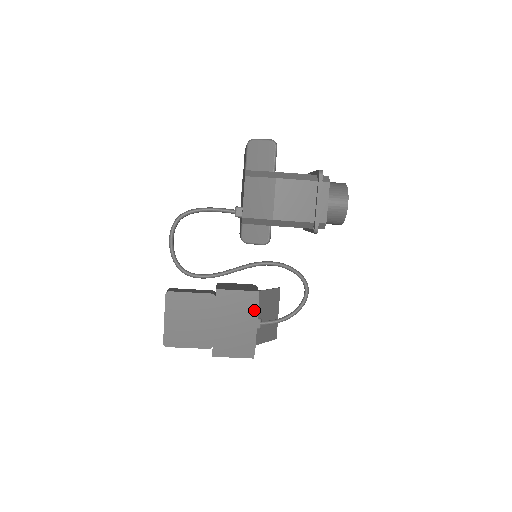
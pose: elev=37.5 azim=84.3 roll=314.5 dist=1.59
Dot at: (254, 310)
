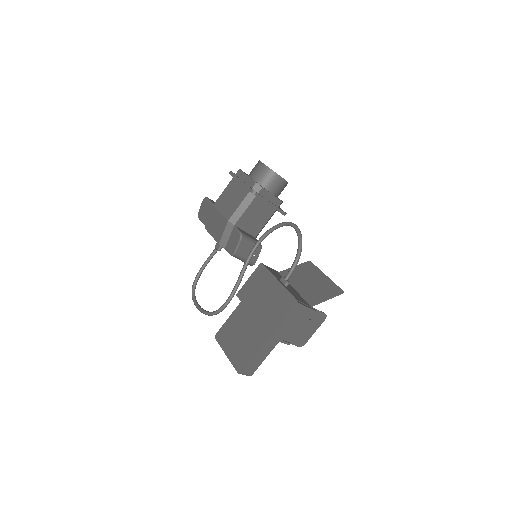
Dot at: (268, 276)
